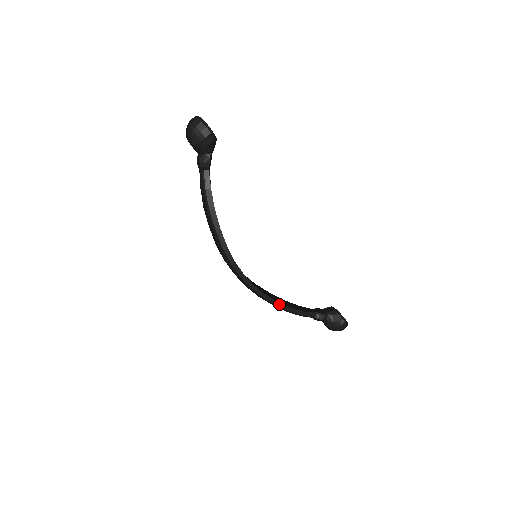
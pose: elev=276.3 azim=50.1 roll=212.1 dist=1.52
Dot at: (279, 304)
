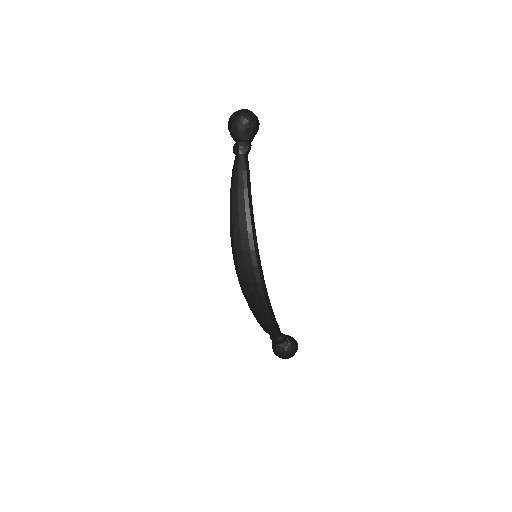
Dot at: (271, 309)
